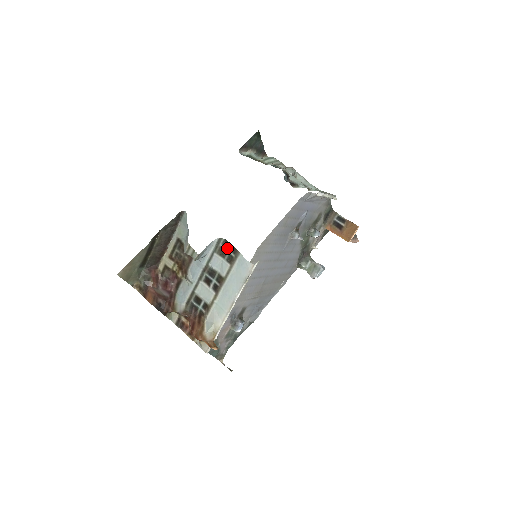
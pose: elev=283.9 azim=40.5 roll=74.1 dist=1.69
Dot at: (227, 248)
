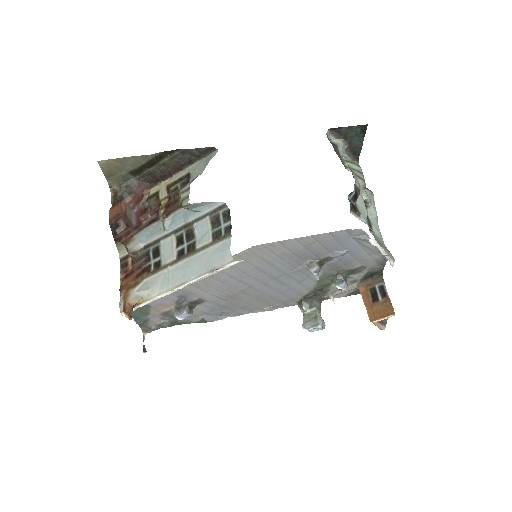
Dot at: (224, 220)
